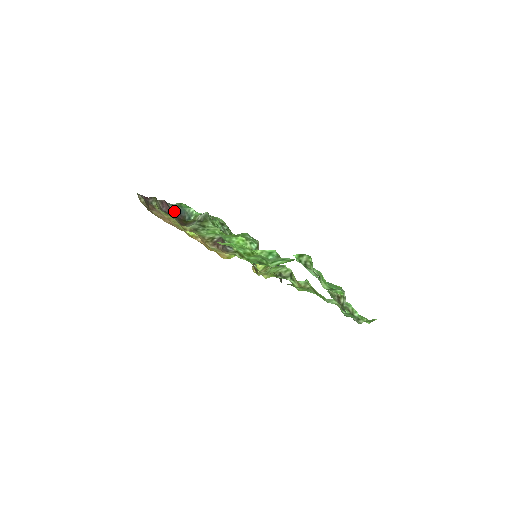
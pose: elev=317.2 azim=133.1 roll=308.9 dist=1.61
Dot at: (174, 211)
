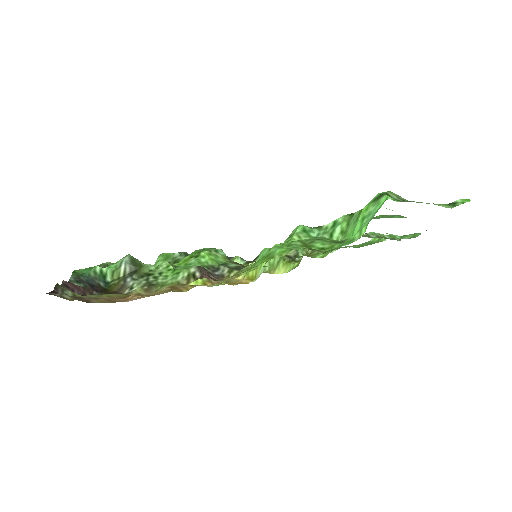
Dot at: (85, 287)
